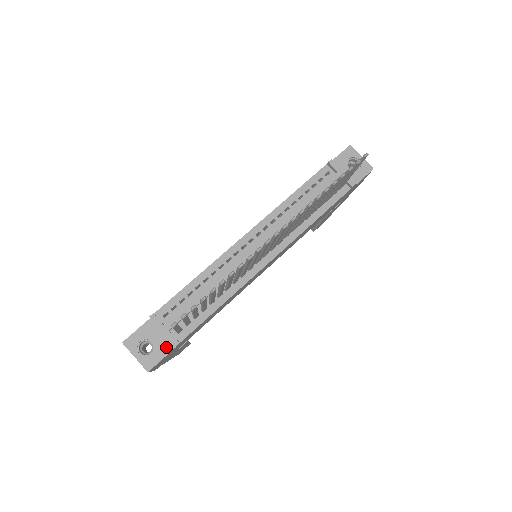
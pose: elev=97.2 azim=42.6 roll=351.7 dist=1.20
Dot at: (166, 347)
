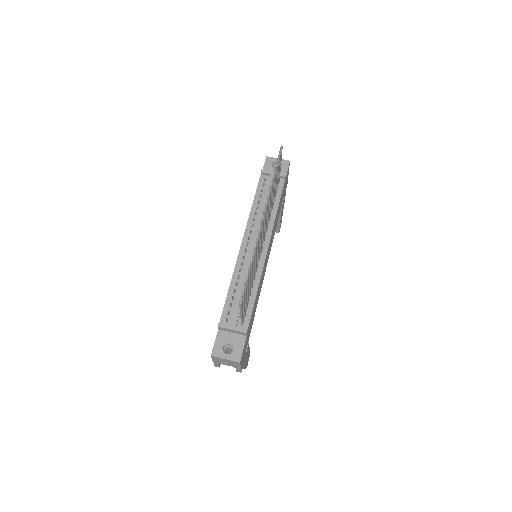
Dot at: (240, 340)
